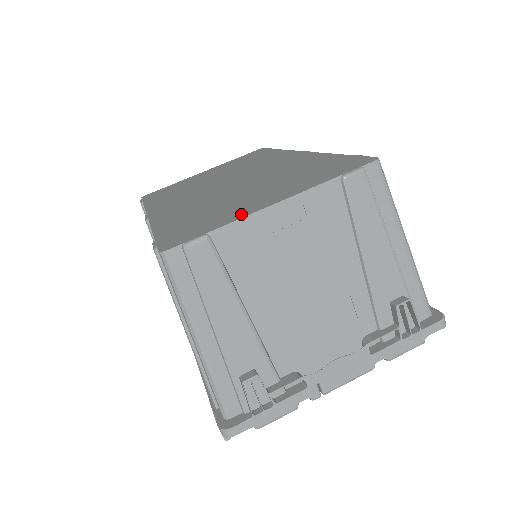
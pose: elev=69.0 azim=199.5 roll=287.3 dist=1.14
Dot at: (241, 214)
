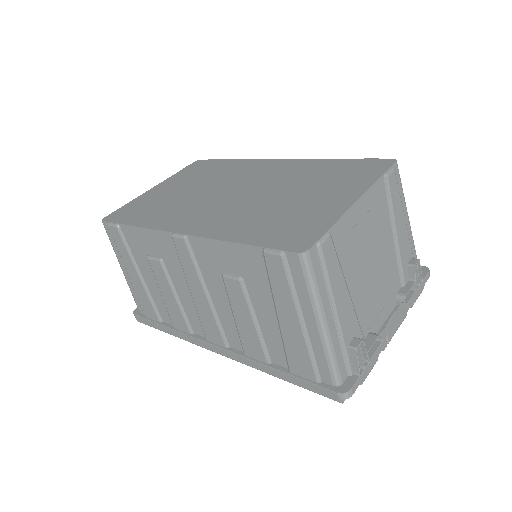
Dot at: (335, 212)
